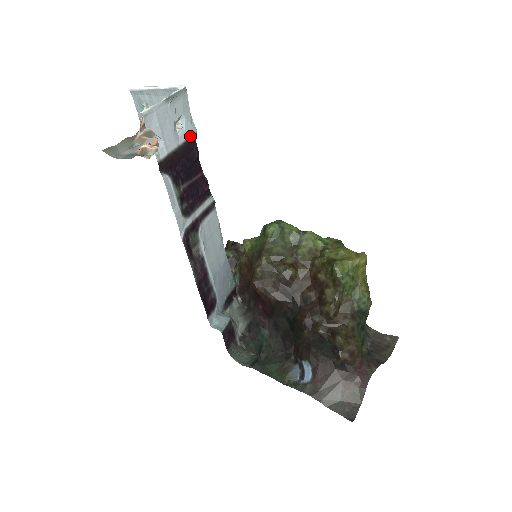
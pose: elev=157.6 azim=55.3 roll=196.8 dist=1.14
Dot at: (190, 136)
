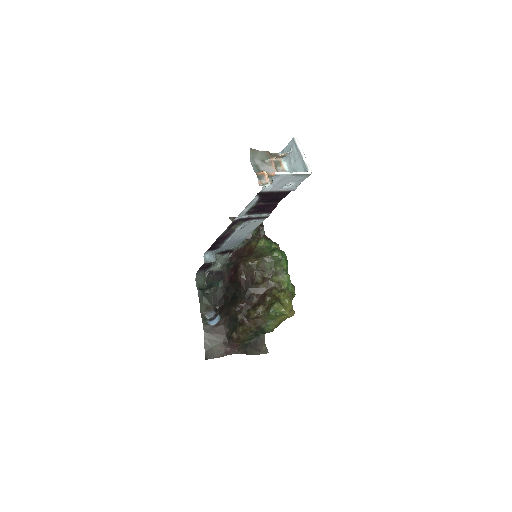
Dot at: (289, 190)
